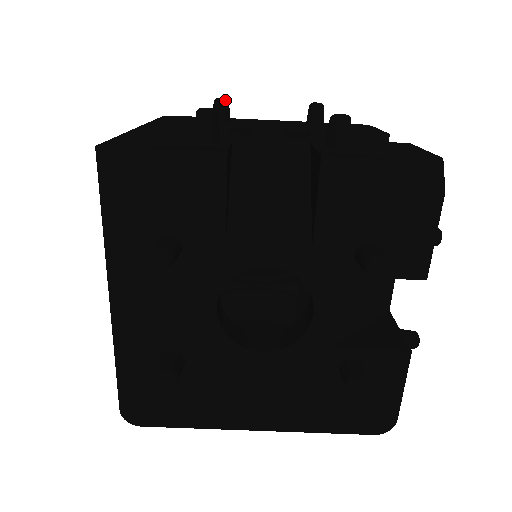
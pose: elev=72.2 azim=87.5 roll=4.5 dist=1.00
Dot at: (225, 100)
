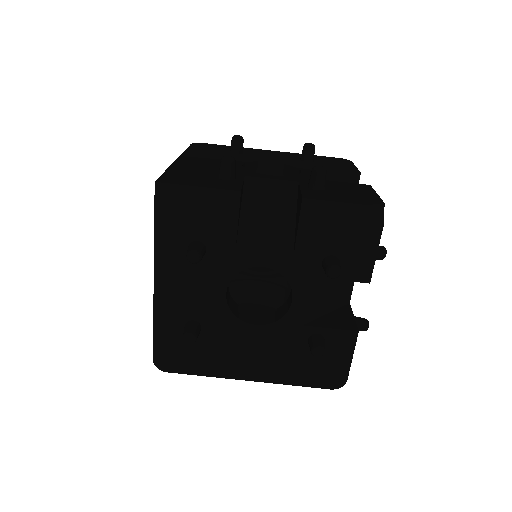
Dot at: (241, 137)
